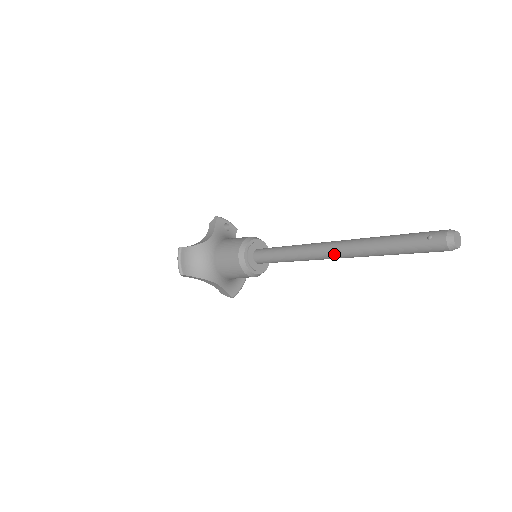
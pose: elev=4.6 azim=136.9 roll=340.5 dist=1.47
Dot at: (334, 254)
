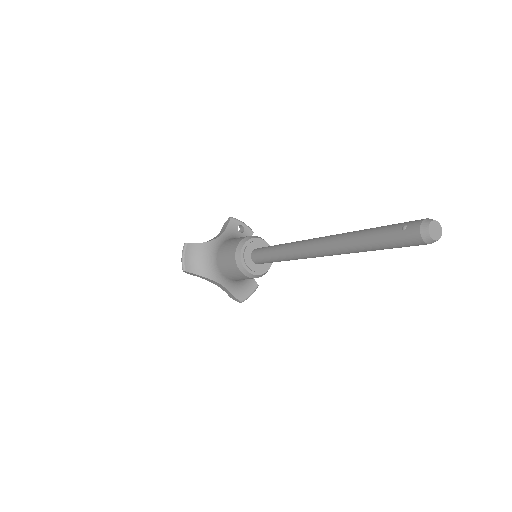
Dot at: (317, 250)
